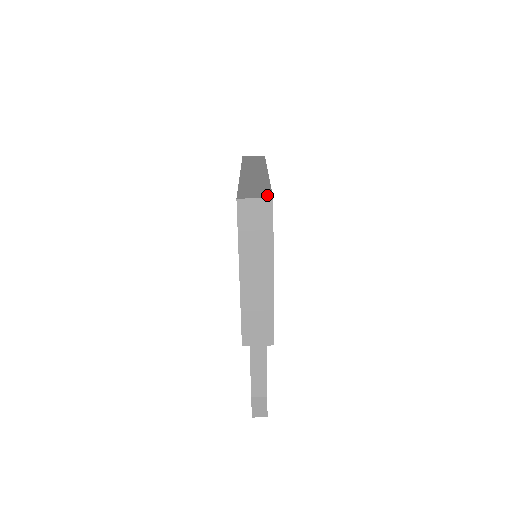
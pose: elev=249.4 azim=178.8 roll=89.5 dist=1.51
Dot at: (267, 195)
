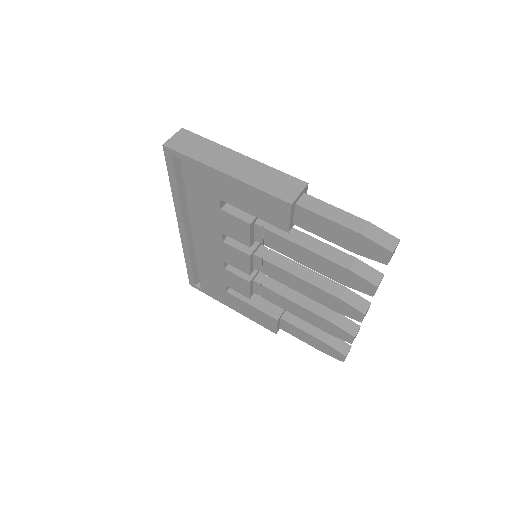
Dot at: occluded
